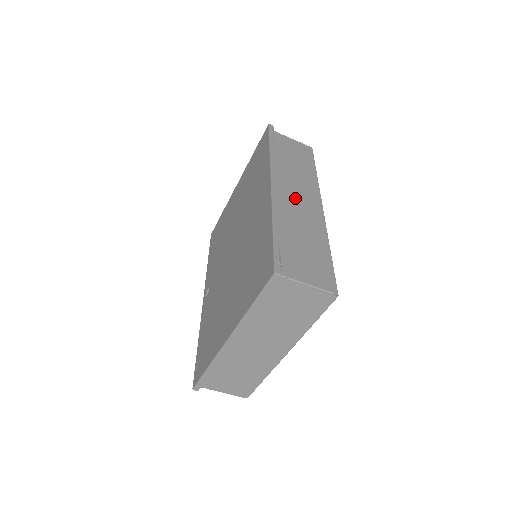
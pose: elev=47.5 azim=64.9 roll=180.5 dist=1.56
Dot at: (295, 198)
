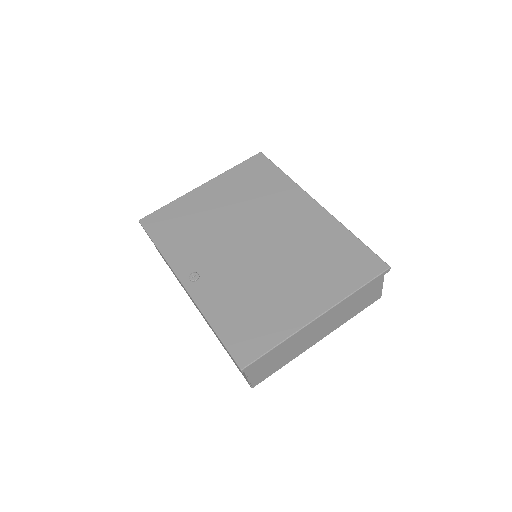
Dot at: occluded
